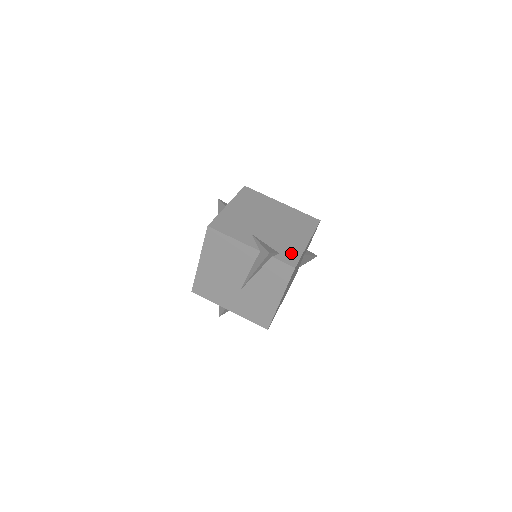
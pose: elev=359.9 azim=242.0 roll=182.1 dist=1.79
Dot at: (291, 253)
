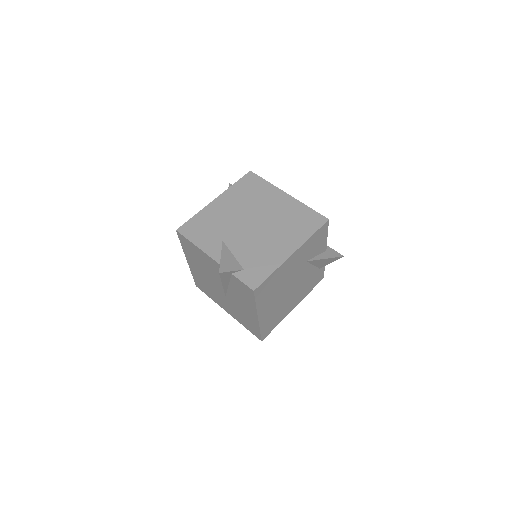
Dot at: (259, 269)
